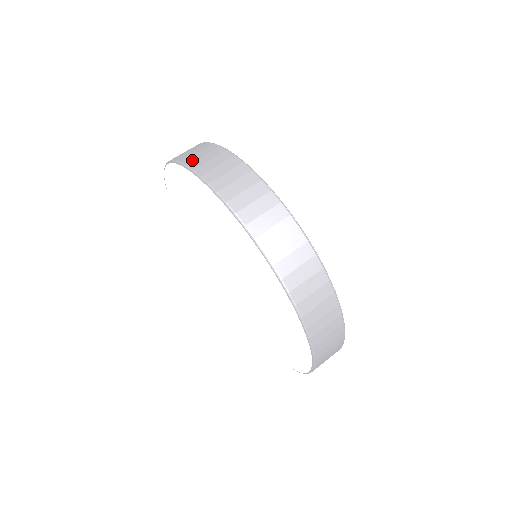
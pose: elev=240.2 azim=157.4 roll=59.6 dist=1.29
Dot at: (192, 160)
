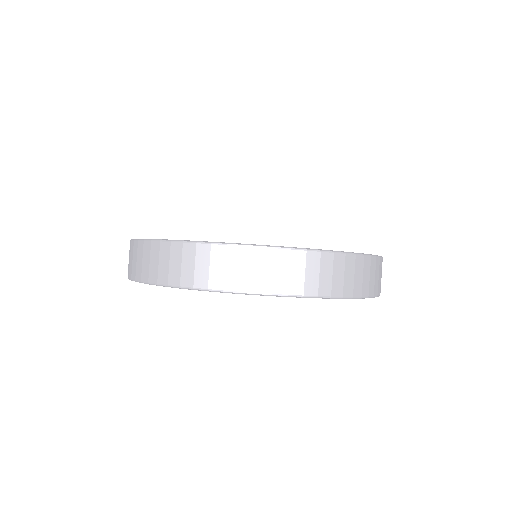
Dot at: (177, 277)
